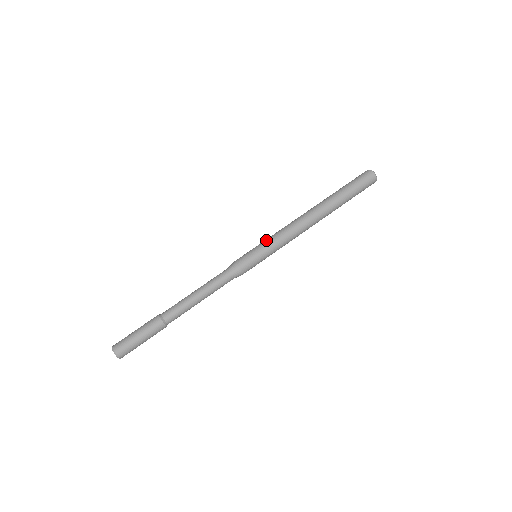
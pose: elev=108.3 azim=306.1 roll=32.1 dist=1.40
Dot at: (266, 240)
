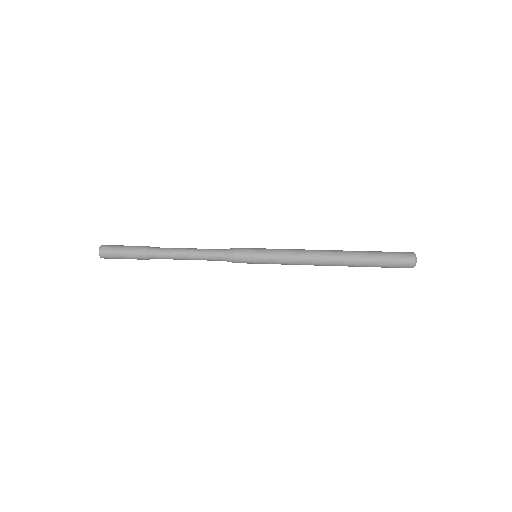
Dot at: occluded
